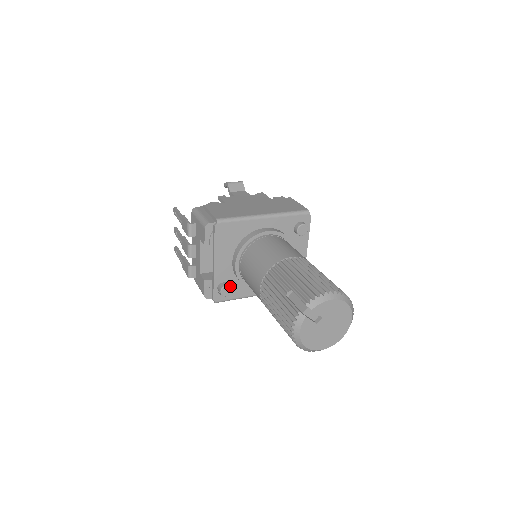
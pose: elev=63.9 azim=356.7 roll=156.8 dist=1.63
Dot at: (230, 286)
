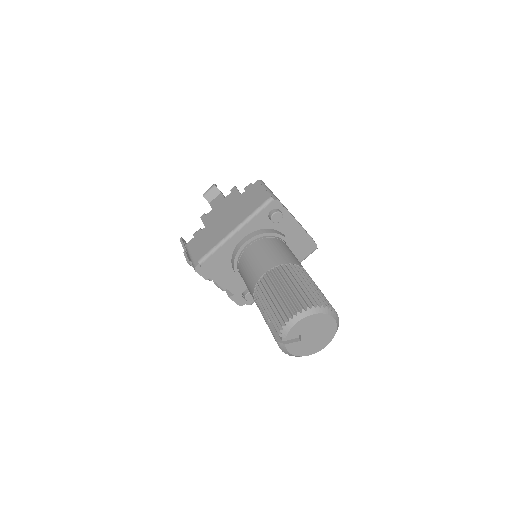
Dot at: occluded
